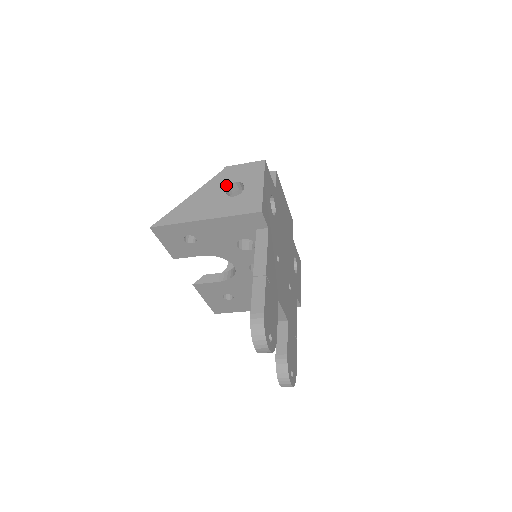
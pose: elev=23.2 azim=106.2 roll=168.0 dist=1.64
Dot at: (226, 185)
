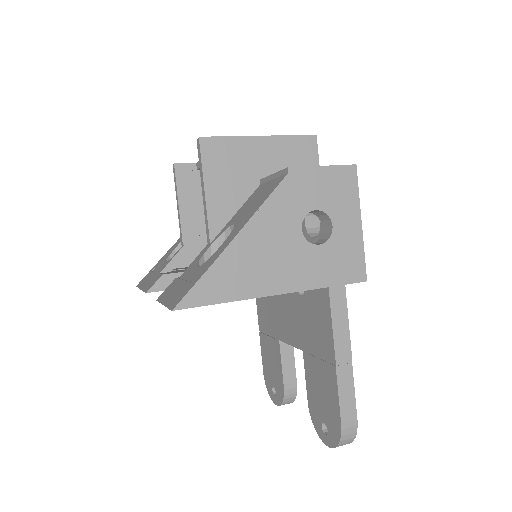
Dot at: (301, 216)
